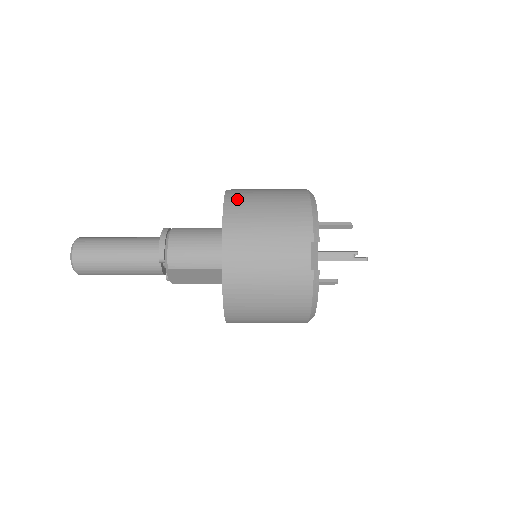
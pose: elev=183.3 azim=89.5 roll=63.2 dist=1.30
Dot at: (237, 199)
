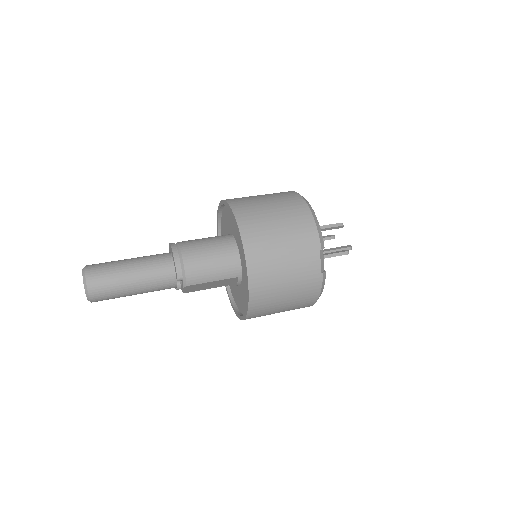
Dot at: (247, 216)
